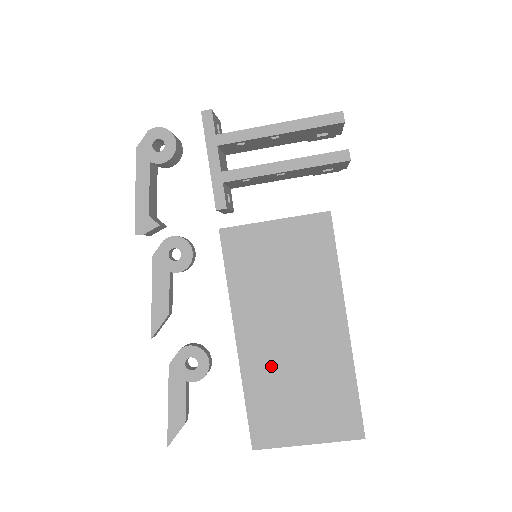
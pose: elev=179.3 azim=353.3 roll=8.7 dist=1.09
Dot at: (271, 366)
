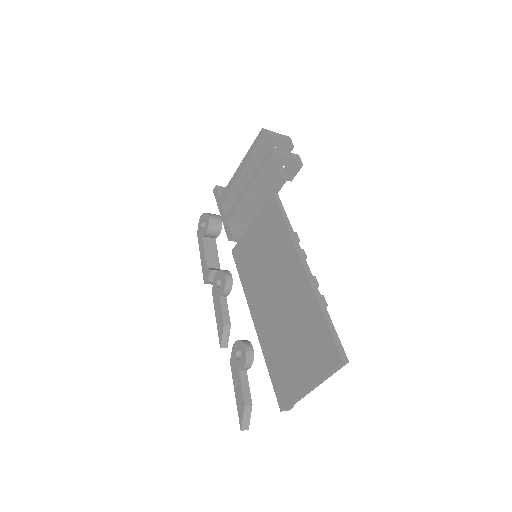
Dot at: (273, 330)
